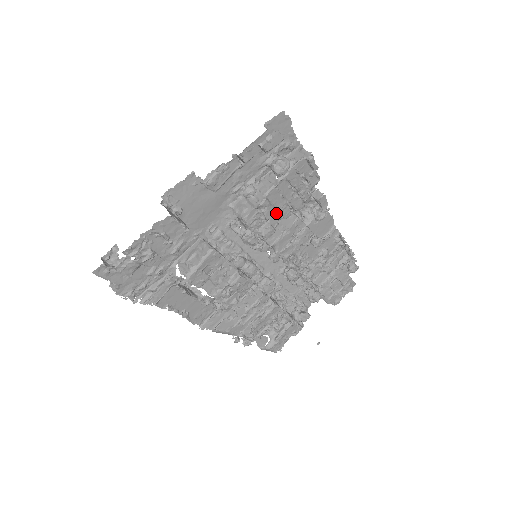
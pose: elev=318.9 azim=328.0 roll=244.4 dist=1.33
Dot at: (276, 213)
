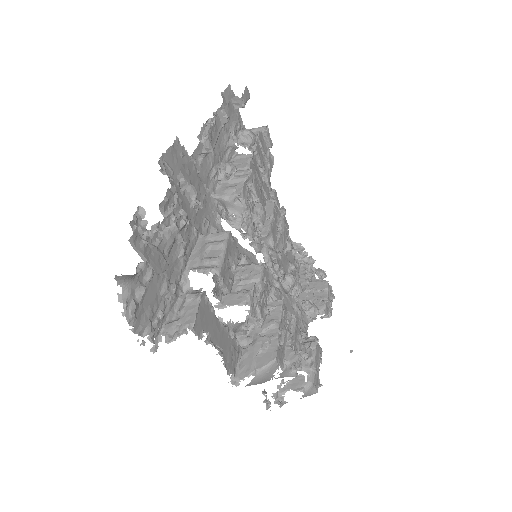
Dot at: (260, 192)
